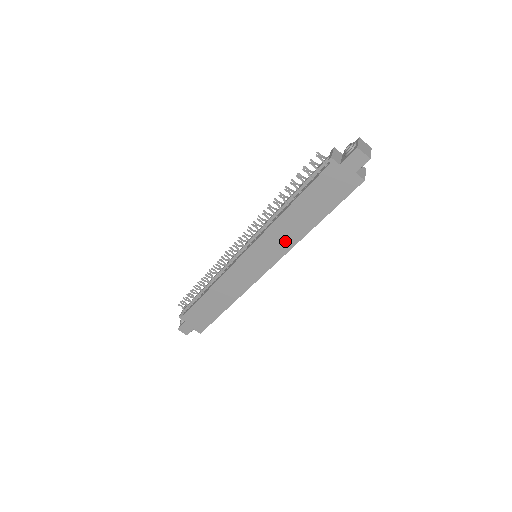
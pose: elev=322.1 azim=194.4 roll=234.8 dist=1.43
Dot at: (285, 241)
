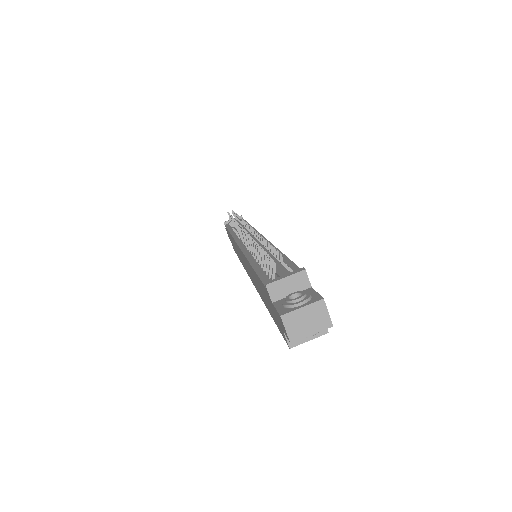
Dot at: occluded
